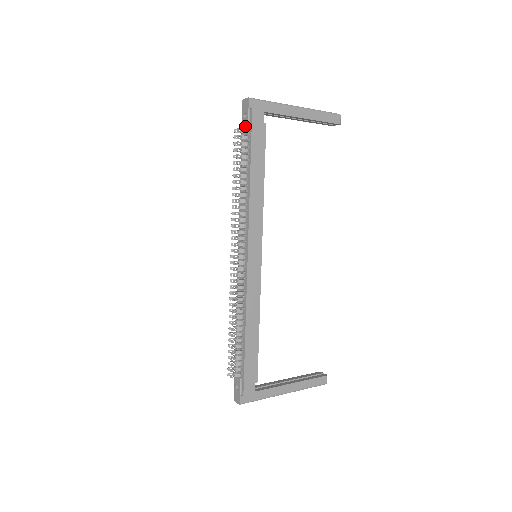
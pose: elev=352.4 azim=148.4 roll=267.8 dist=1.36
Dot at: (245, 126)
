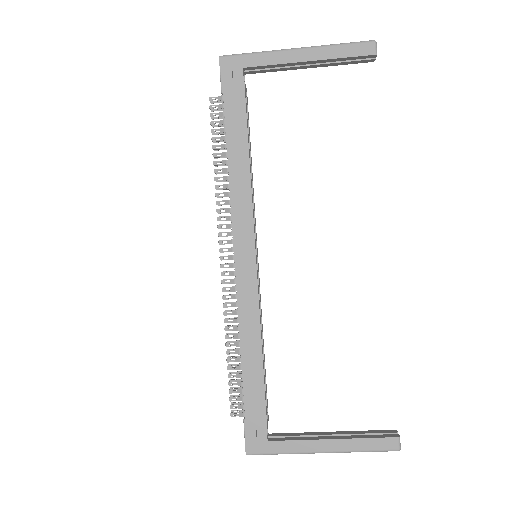
Dot at: (221, 92)
